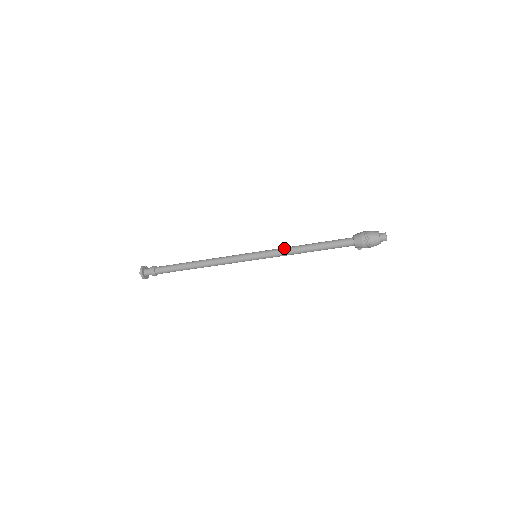
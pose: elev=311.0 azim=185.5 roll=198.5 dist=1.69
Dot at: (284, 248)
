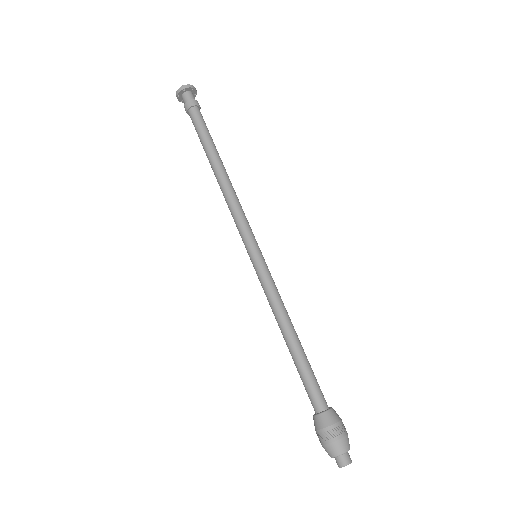
Dot at: (275, 299)
